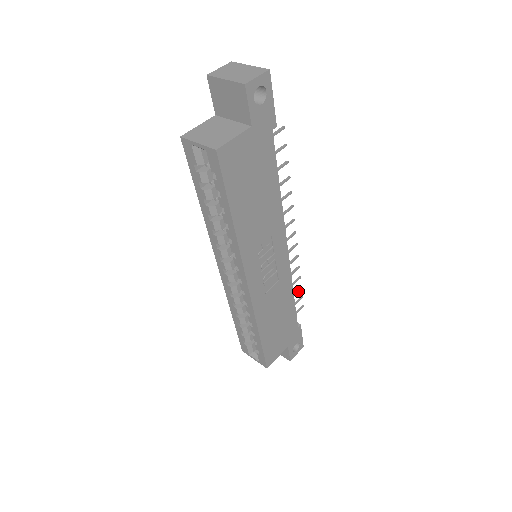
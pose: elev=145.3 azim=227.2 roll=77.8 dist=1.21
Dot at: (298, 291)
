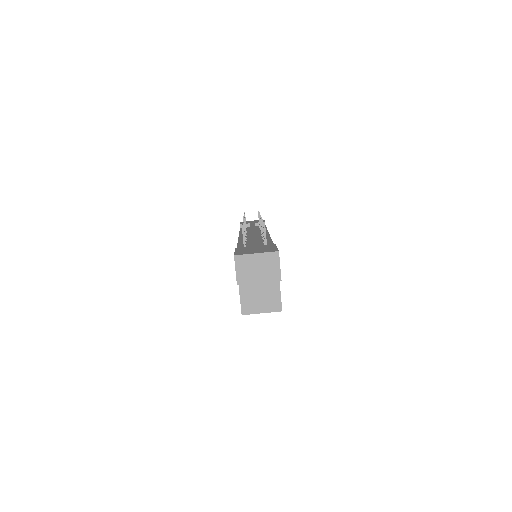
Dot at: occluded
